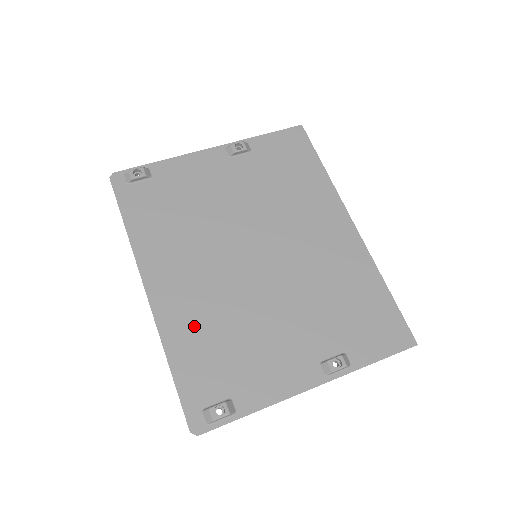
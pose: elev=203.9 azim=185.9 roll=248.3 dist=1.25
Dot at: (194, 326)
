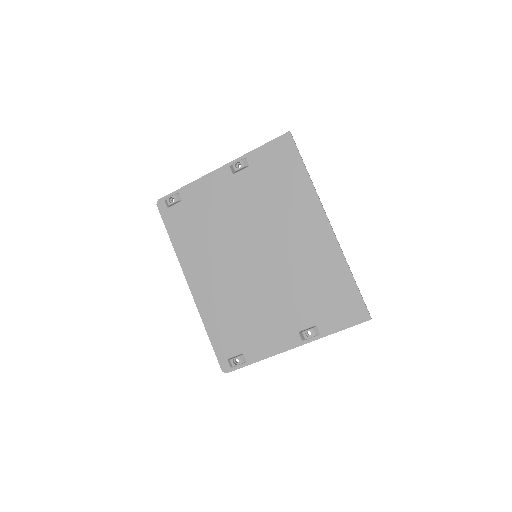
Dot at: (219, 308)
